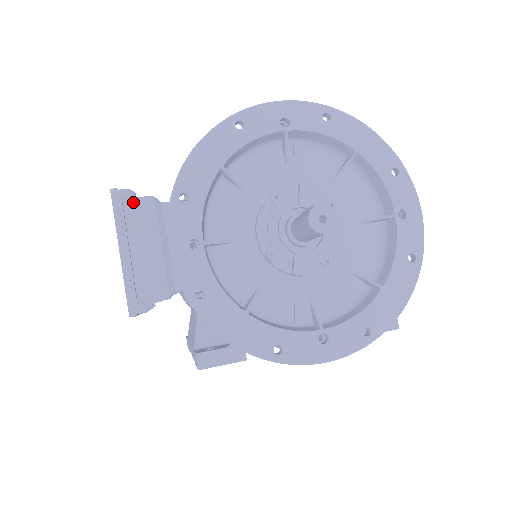
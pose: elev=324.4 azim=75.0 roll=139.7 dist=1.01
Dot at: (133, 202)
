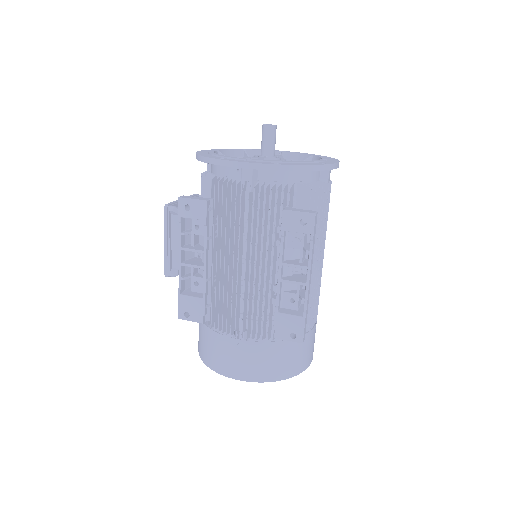
Dot at: occluded
